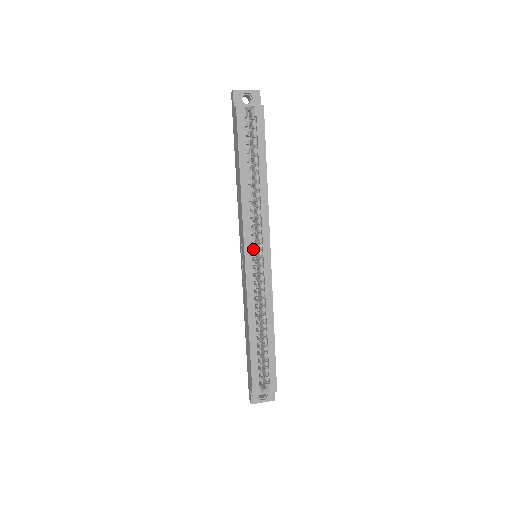
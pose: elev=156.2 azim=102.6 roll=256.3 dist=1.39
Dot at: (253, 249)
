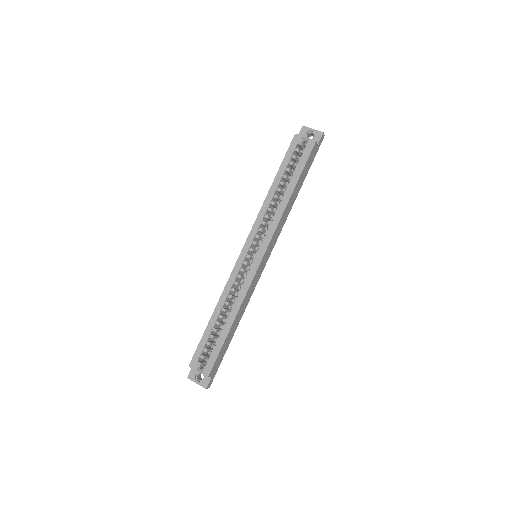
Dot at: occluded
